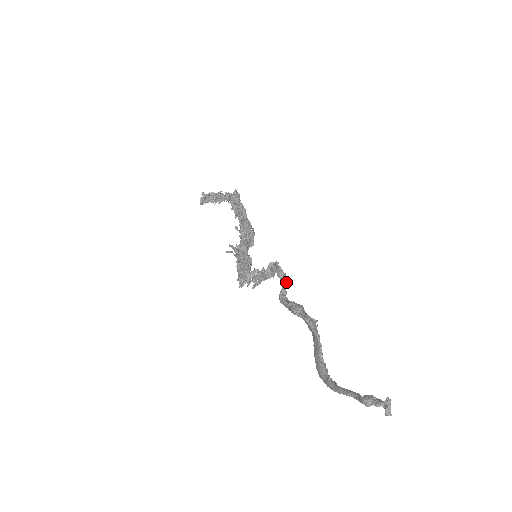
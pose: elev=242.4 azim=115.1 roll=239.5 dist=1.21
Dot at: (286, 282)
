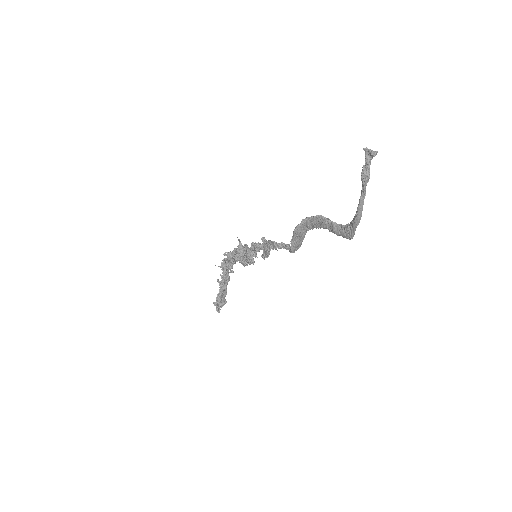
Dot at: occluded
